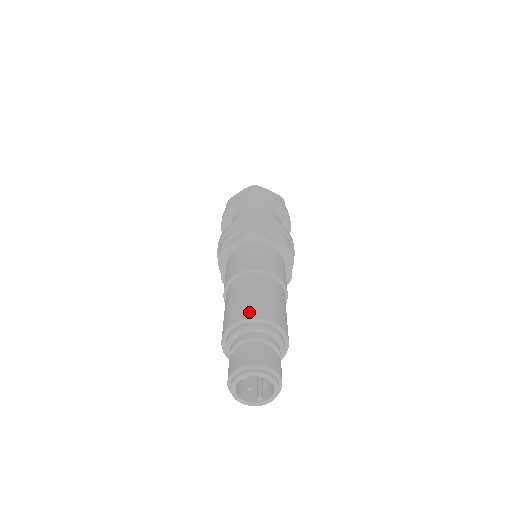
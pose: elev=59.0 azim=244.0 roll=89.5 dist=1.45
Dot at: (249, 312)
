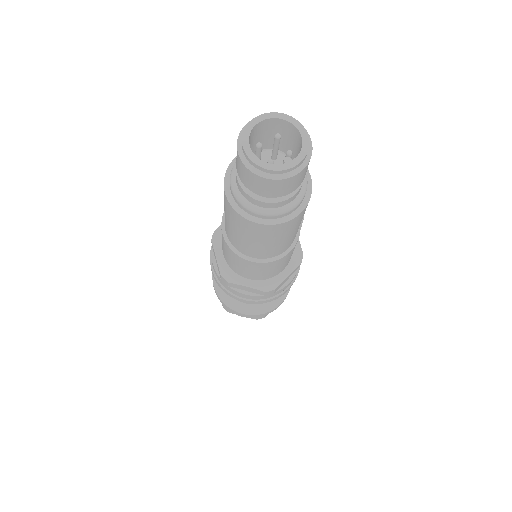
Dot at: occluded
